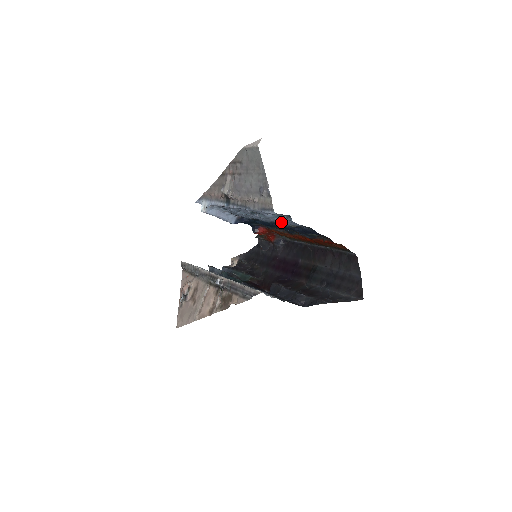
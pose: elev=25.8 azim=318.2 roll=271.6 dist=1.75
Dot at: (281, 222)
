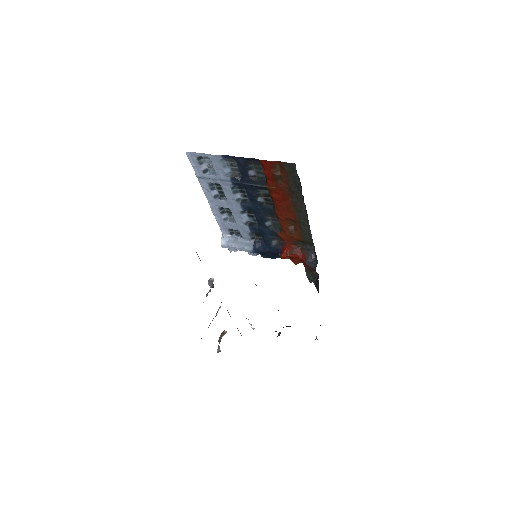
Dot at: (224, 178)
